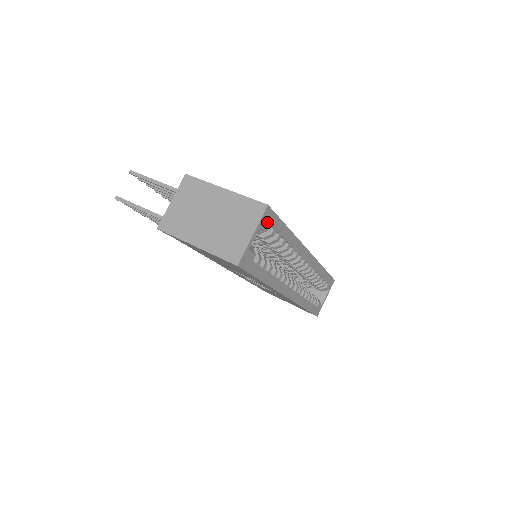
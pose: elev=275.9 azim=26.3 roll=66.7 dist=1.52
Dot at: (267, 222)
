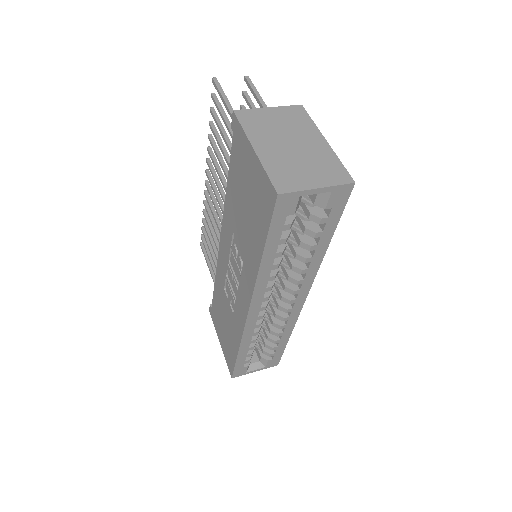
Dot at: (335, 199)
